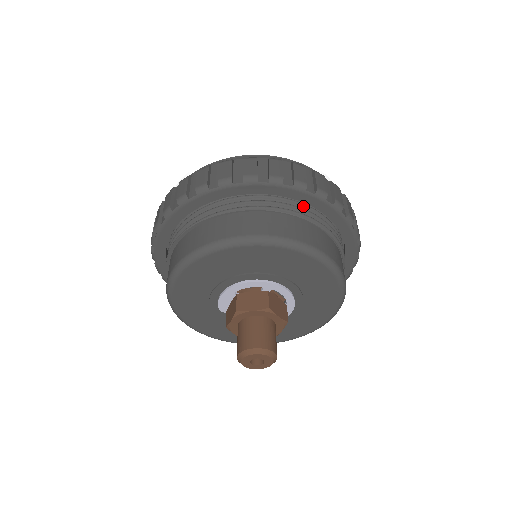
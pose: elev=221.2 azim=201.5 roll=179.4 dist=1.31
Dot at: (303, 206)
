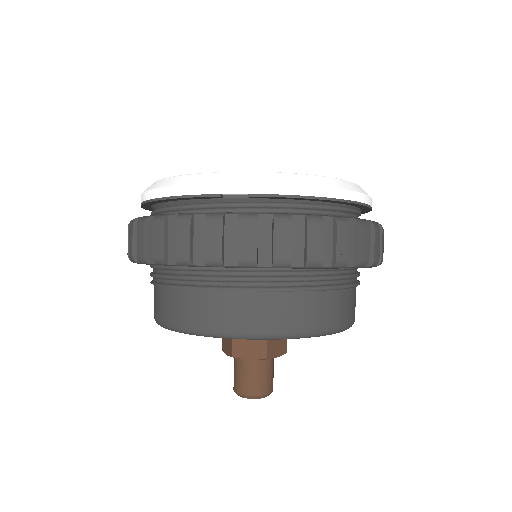
Dot at: occluded
